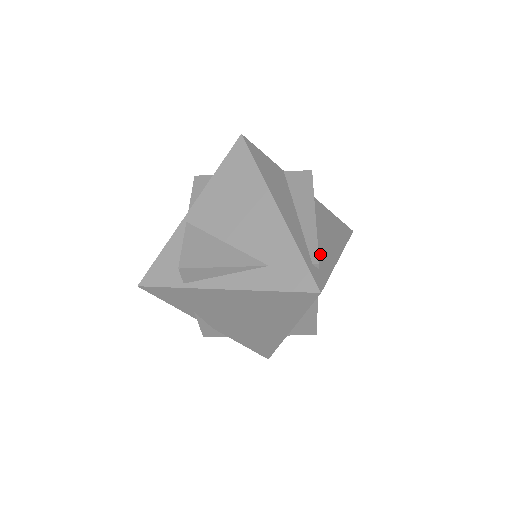
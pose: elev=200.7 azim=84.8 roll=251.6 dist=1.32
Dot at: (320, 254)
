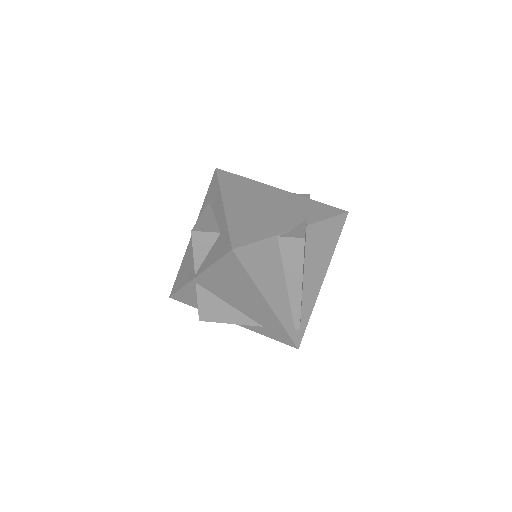
Dot at: (303, 307)
